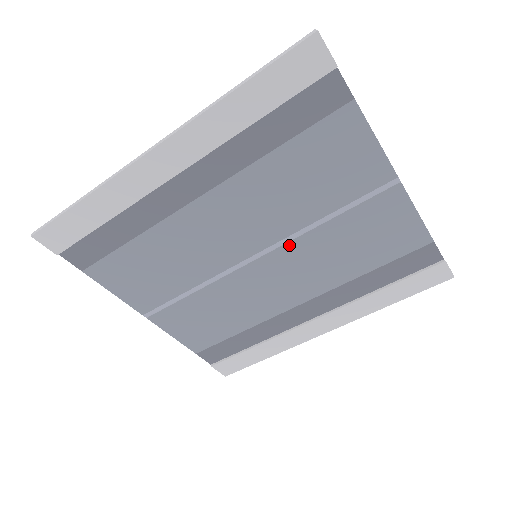
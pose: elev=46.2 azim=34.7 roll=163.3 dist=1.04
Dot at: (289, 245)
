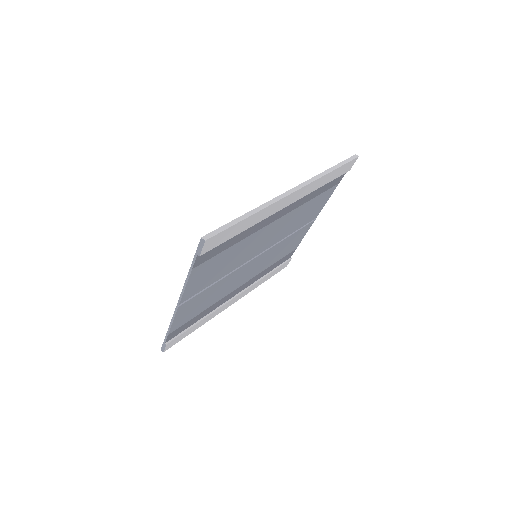
Dot at: (270, 249)
